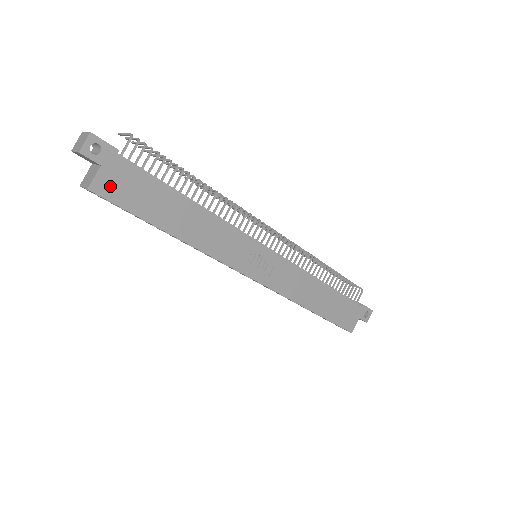
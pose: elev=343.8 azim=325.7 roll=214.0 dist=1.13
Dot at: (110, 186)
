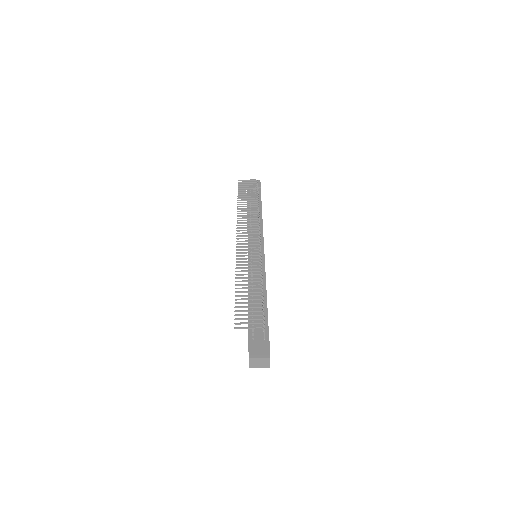
Dot at: occluded
